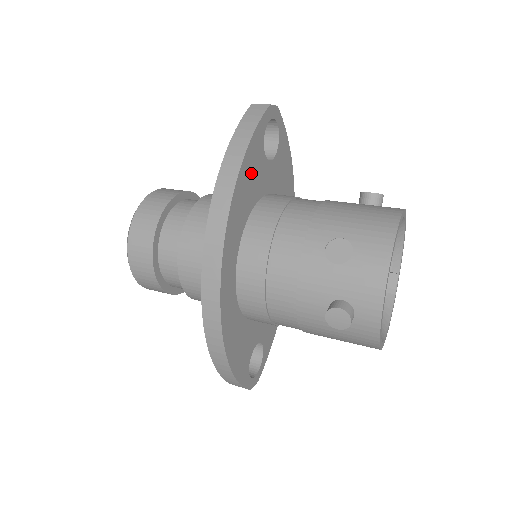
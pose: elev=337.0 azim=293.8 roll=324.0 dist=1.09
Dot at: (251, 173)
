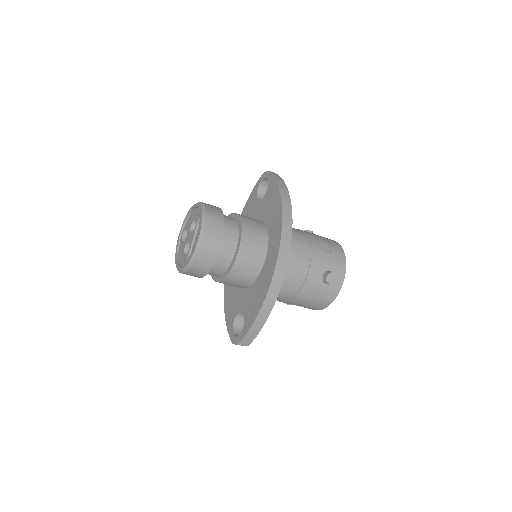
Dot at: occluded
